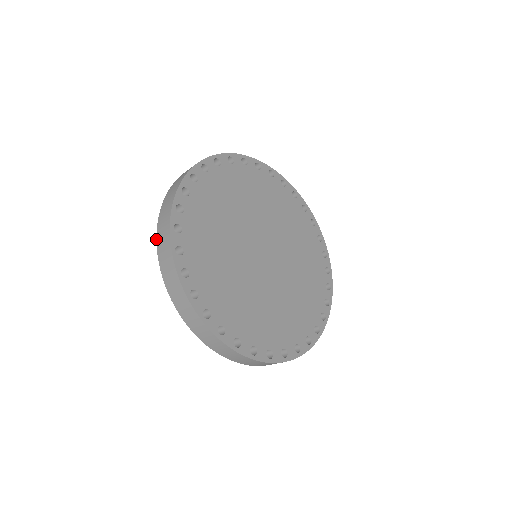
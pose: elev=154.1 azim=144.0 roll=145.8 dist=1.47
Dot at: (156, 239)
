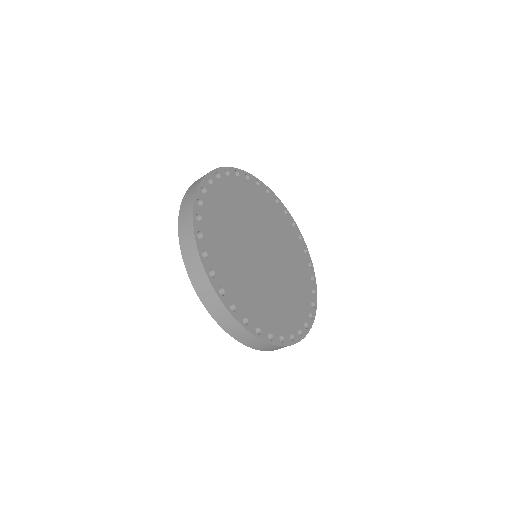
Dot at: occluded
